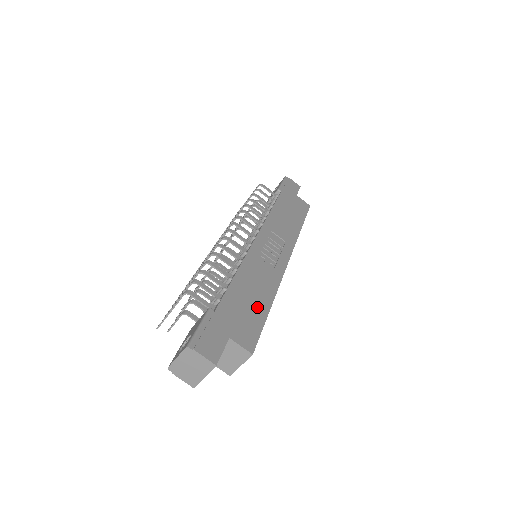
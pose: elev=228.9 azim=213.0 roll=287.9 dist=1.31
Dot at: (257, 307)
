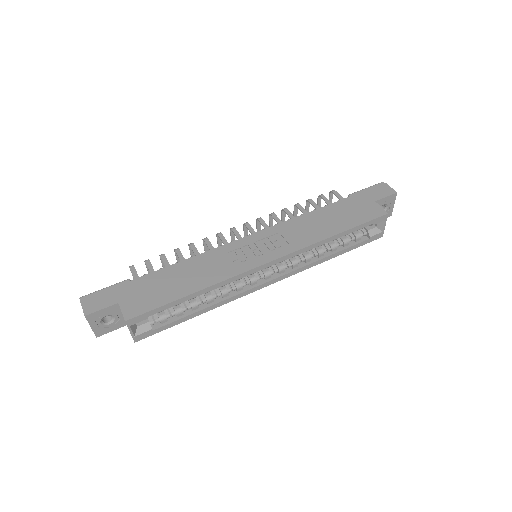
Dot at: (175, 290)
